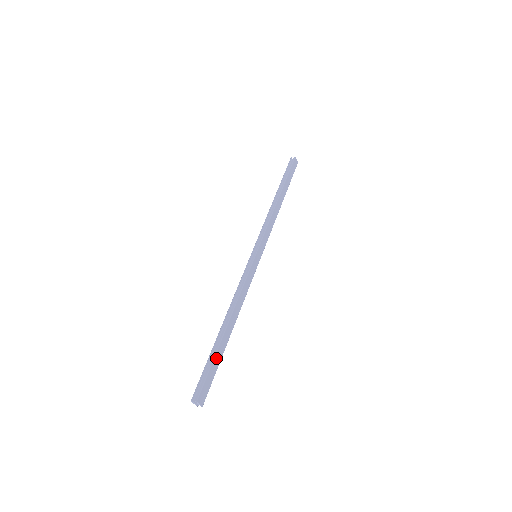
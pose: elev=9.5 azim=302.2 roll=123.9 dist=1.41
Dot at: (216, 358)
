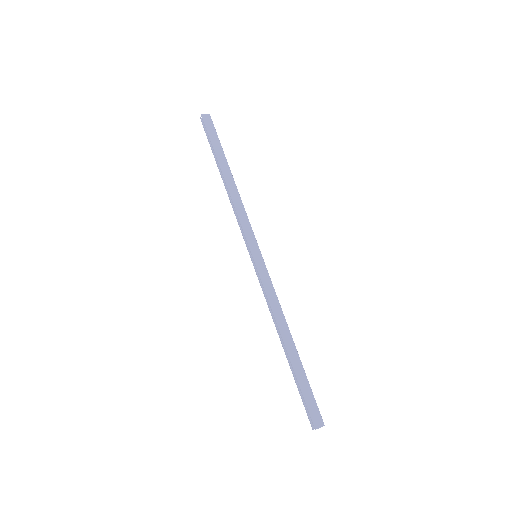
Dot at: (301, 381)
